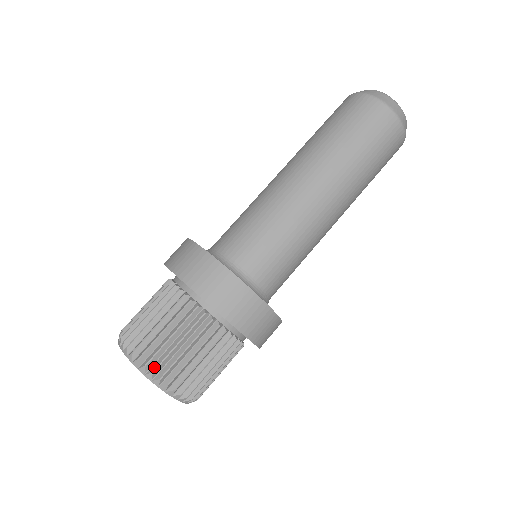
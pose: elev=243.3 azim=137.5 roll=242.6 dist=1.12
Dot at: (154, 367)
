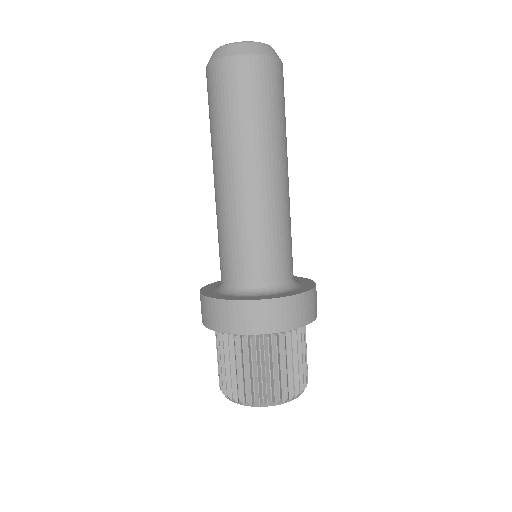
Dot at: (245, 397)
